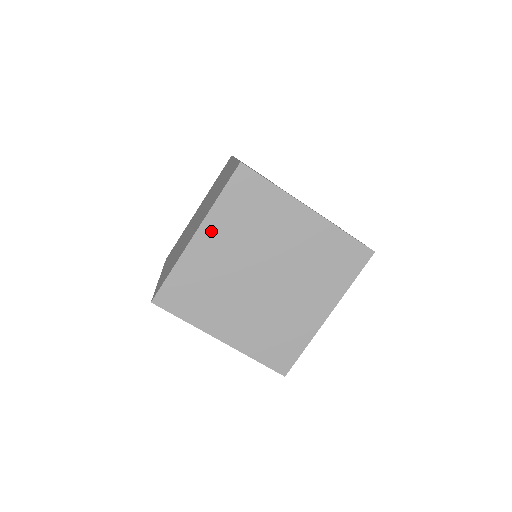
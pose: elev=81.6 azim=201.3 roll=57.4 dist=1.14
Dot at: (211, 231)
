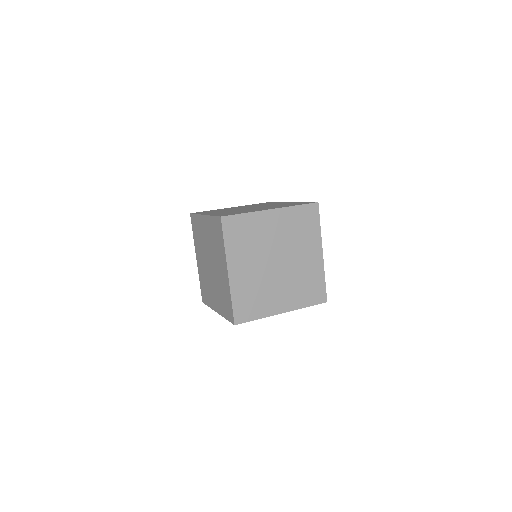
Dot at: (234, 263)
